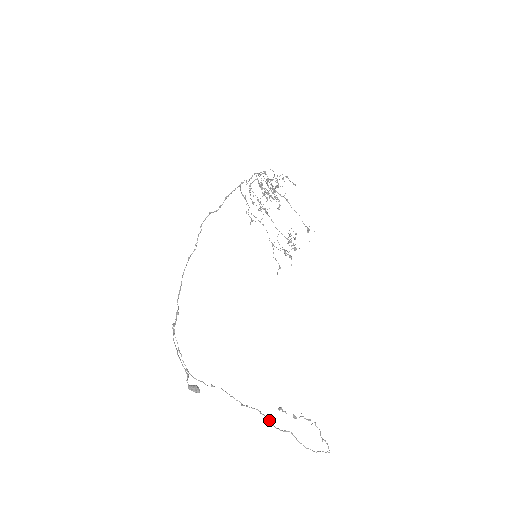
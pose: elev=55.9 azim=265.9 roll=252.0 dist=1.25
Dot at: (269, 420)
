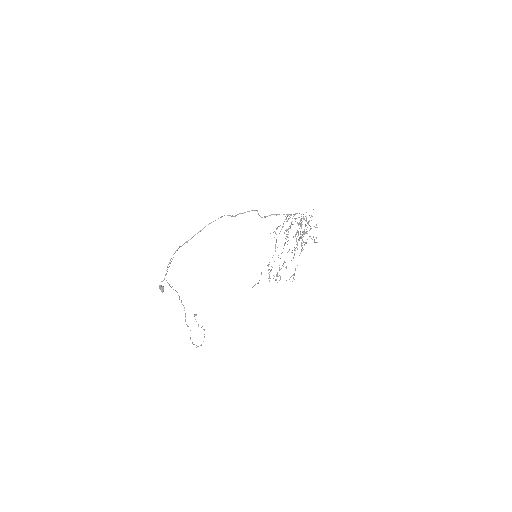
Dot at: (185, 317)
